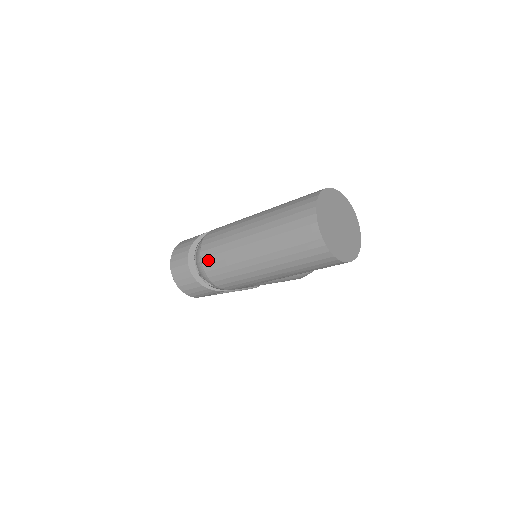
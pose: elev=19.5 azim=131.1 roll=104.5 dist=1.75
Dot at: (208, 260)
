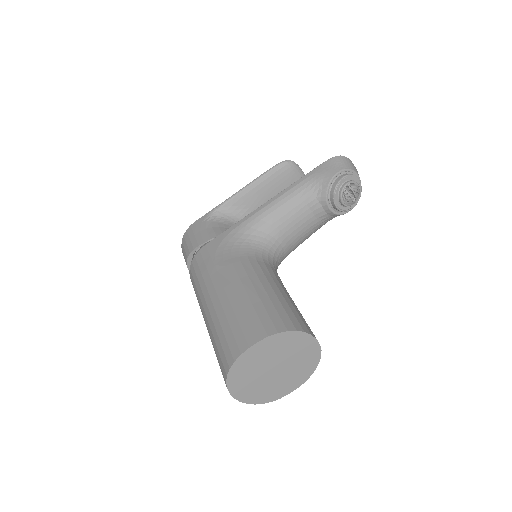
Dot at: occluded
